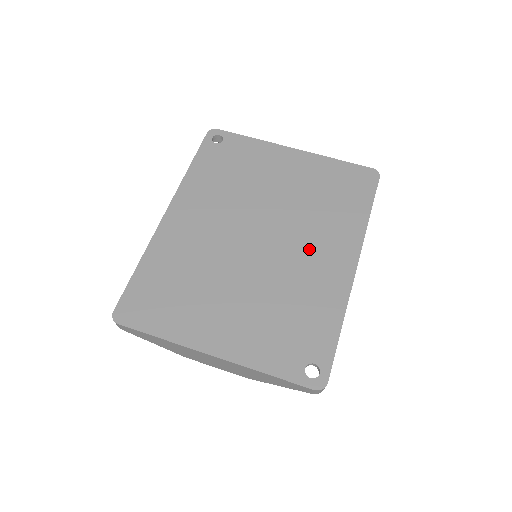
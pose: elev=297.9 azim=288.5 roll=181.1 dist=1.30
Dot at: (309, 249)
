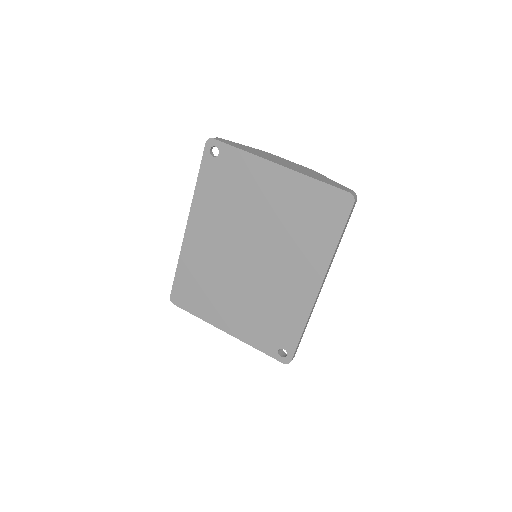
Dot at: (286, 270)
